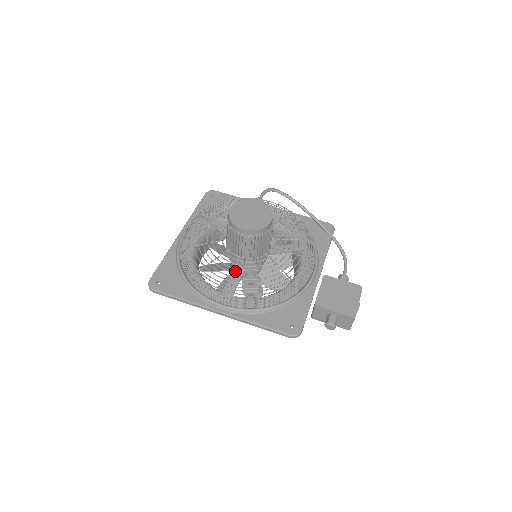
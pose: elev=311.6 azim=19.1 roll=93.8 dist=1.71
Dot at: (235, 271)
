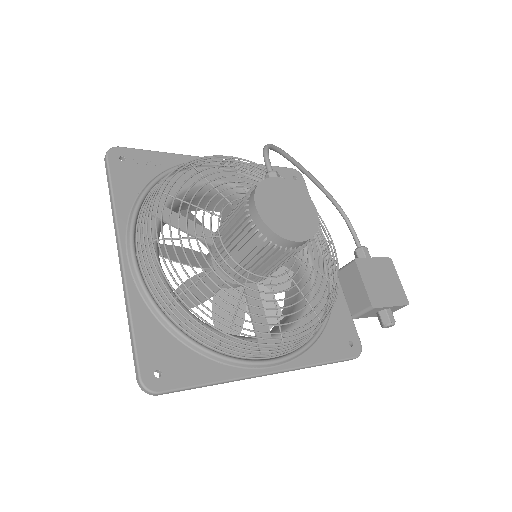
Dot at: (248, 294)
